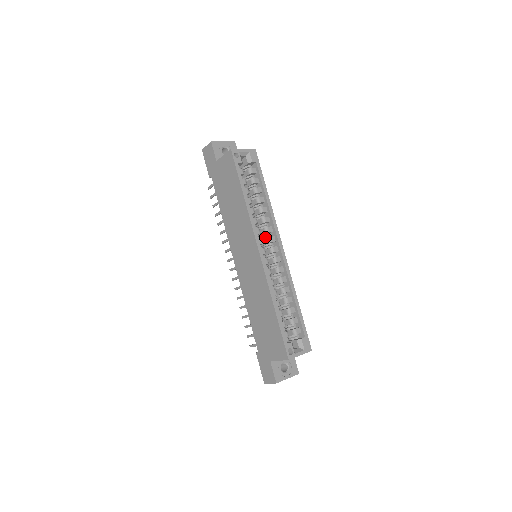
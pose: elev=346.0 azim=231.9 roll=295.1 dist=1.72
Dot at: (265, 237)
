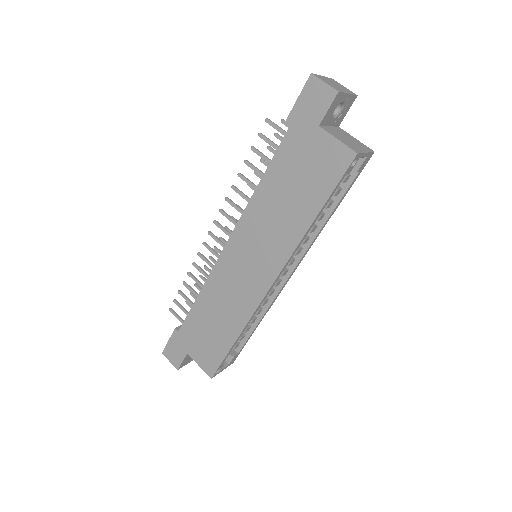
Dot at: occluded
